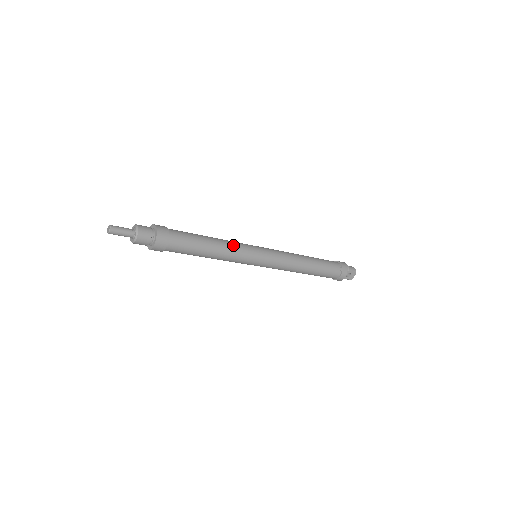
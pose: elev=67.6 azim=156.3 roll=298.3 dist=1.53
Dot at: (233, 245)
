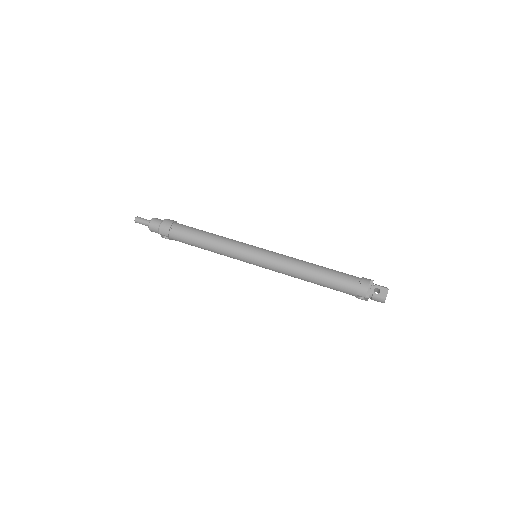
Dot at: (230, 239)
